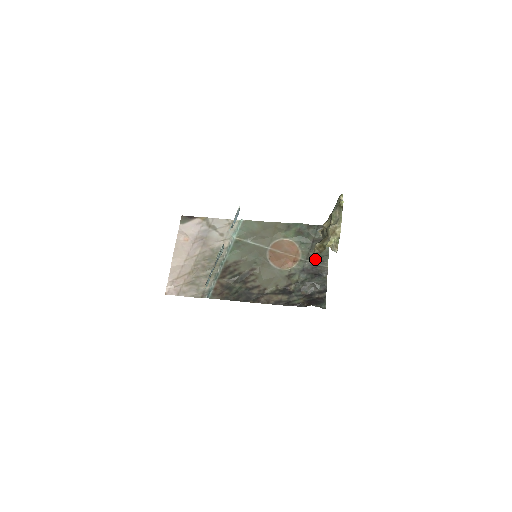
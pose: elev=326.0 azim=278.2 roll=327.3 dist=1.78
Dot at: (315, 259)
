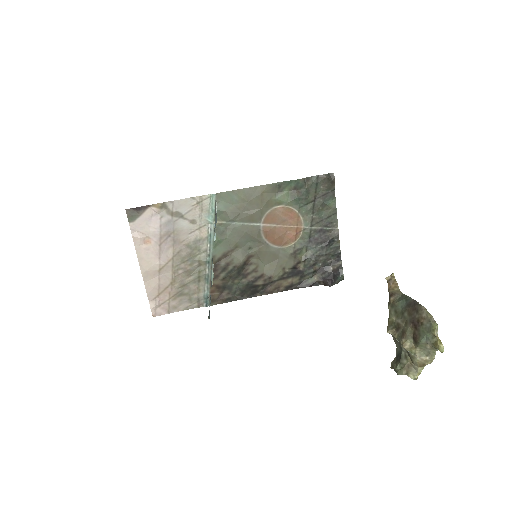
Dot at: (321, 223)
